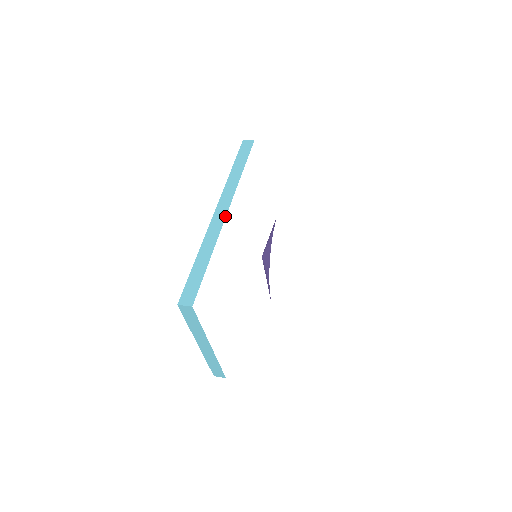
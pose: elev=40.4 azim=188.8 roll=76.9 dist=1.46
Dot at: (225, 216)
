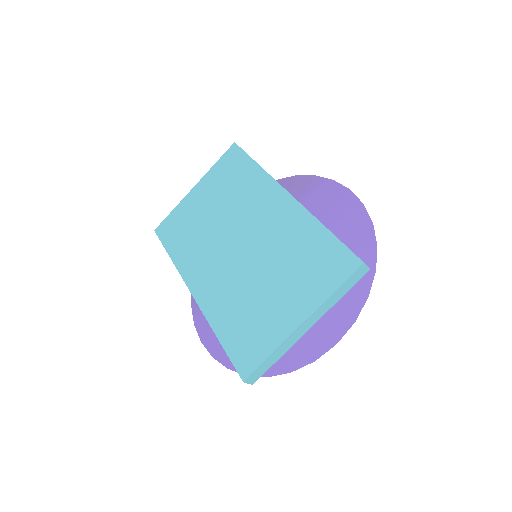
Dot at: occluded
